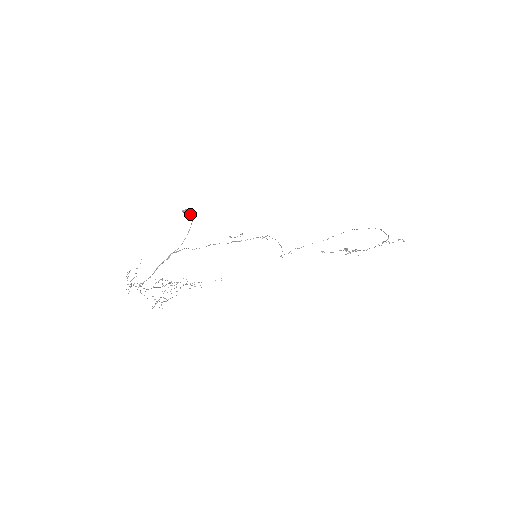
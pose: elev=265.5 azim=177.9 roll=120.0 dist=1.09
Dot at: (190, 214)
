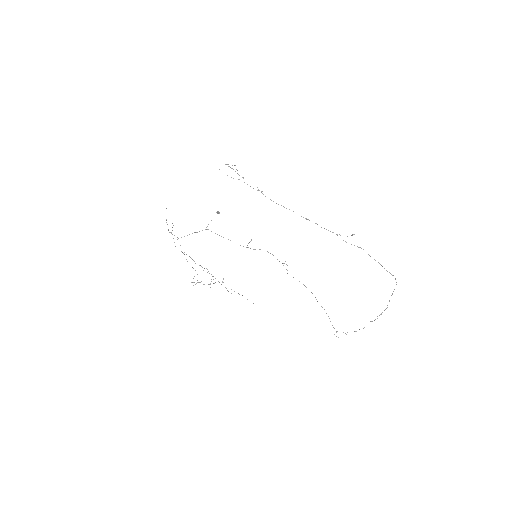
Dot at: (218, 212)
